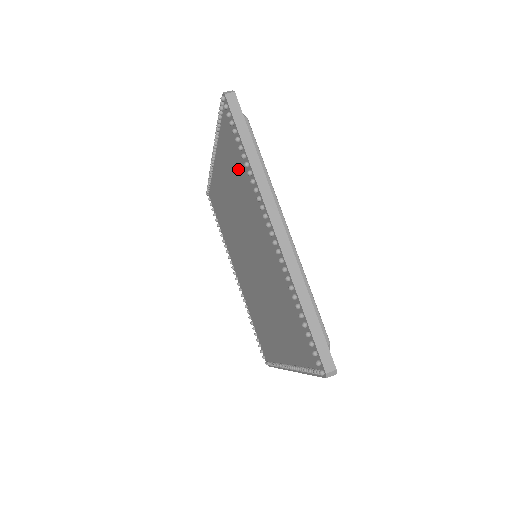
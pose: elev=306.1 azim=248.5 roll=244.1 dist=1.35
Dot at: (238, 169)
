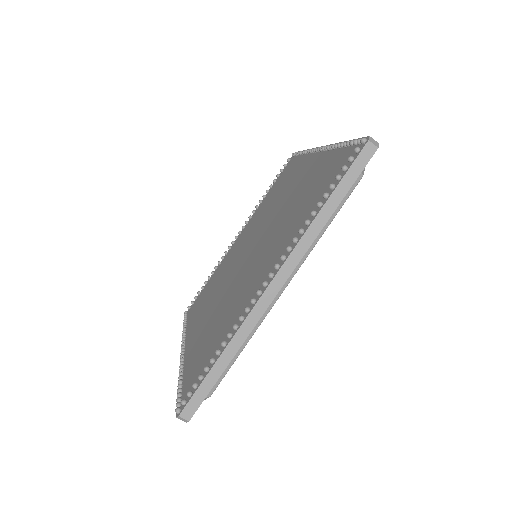
Dot at: (205, 346)
